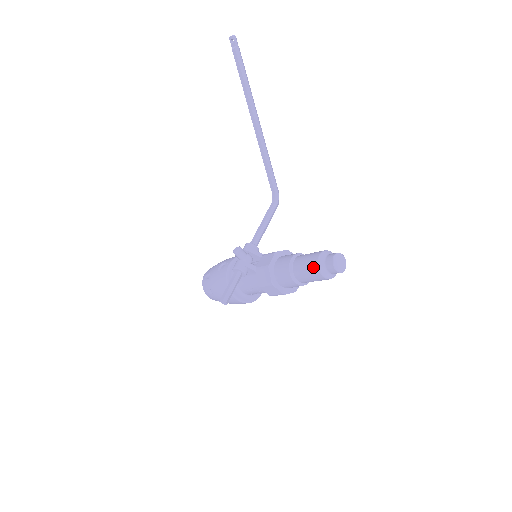
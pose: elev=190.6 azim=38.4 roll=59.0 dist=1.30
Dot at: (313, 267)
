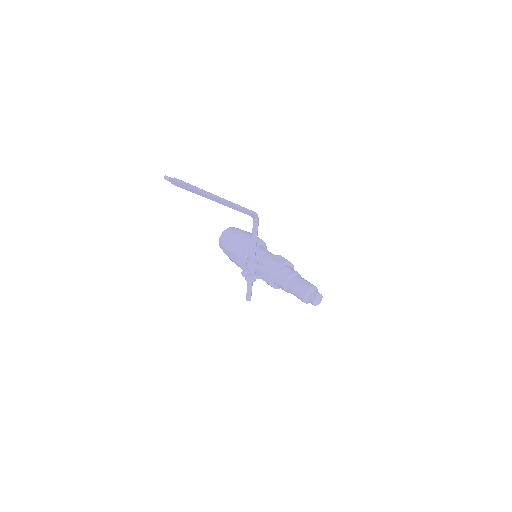
Dot at: occluded
